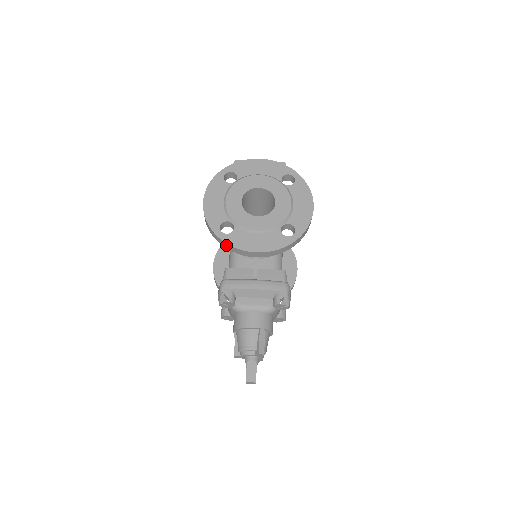
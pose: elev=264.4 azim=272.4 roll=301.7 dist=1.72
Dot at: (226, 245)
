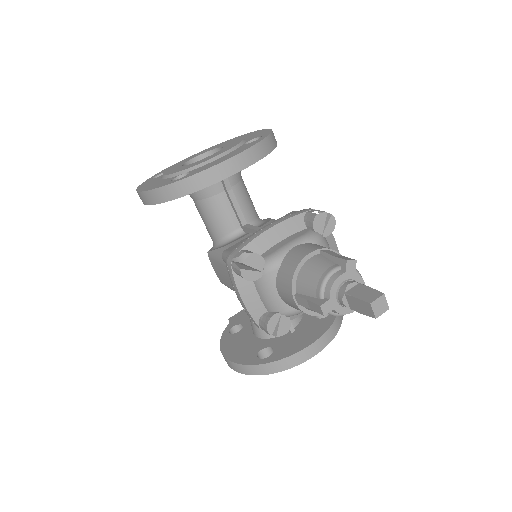
Dot at: (191, 183)
